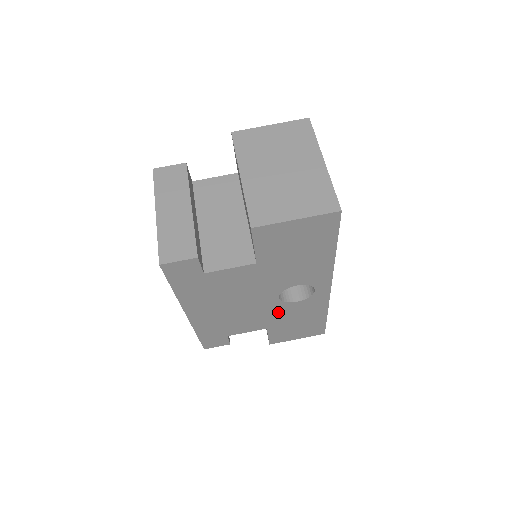
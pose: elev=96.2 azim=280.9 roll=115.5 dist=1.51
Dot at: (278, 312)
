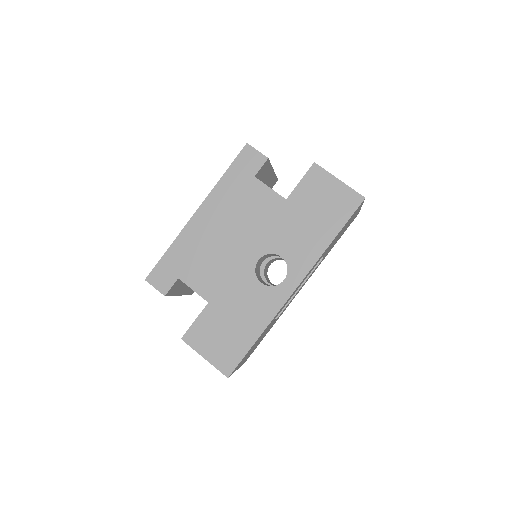
Dot at: (238, 284)
